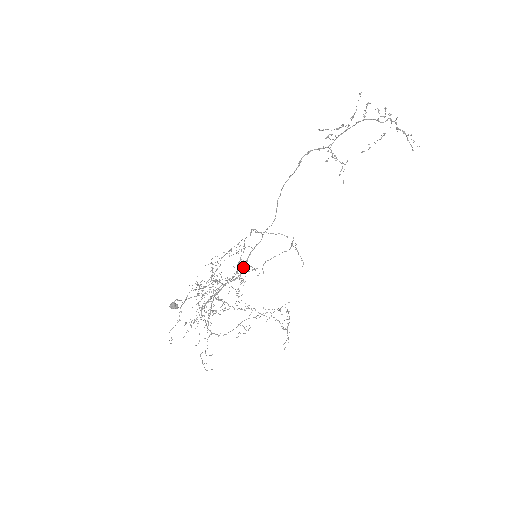
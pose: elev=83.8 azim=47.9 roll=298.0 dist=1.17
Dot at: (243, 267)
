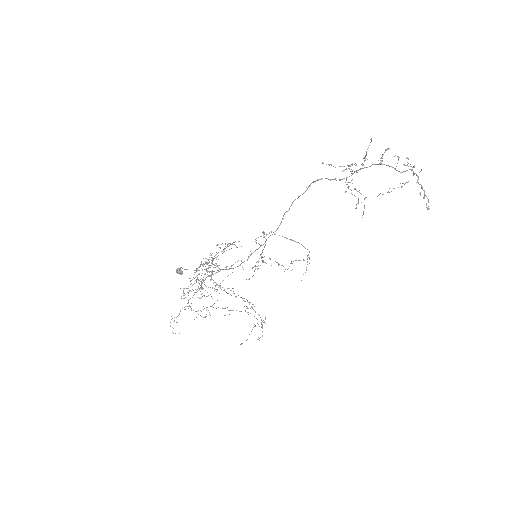
Dot at: occluded
